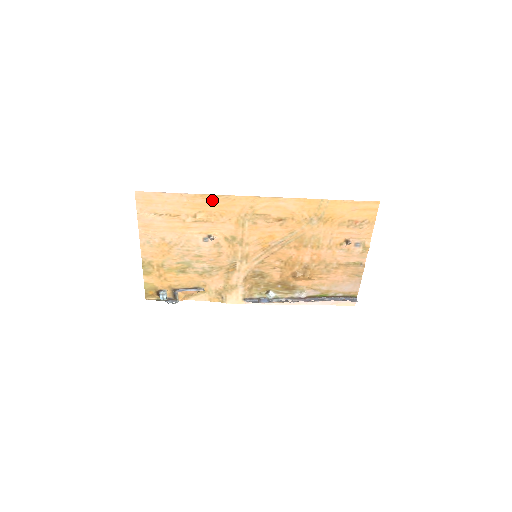
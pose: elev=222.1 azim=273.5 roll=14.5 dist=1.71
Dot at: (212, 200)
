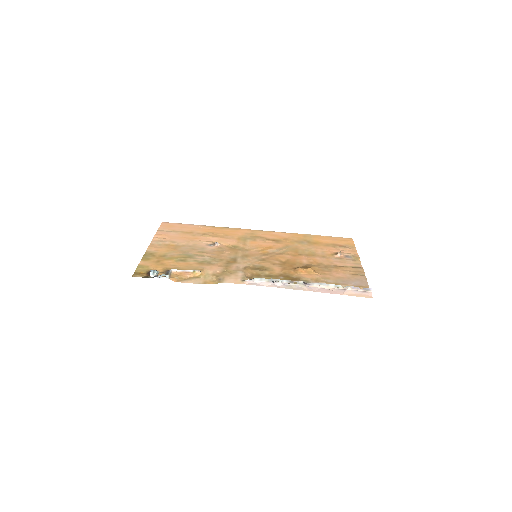
Dot at: (220, 229)
